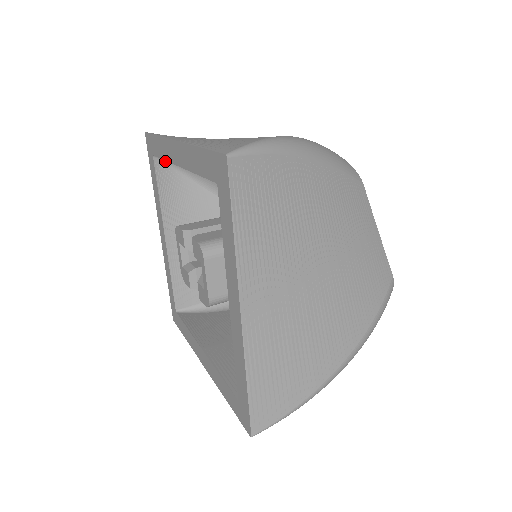
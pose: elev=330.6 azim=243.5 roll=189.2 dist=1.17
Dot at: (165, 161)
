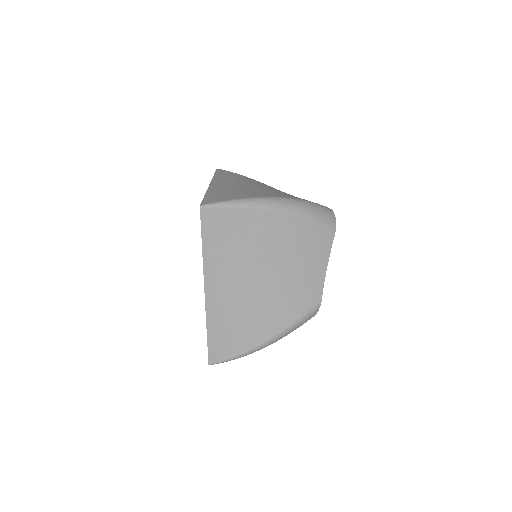
Dot at: occluded
